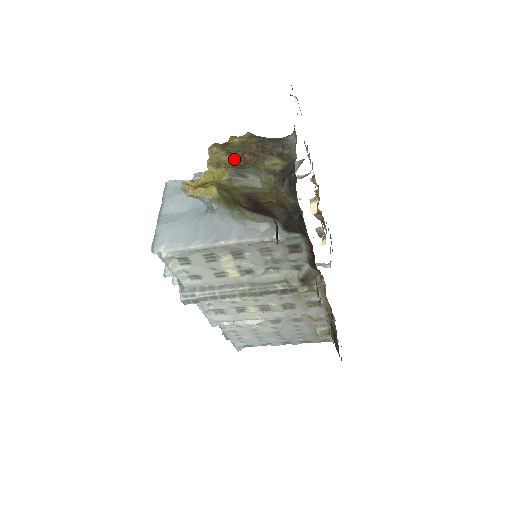
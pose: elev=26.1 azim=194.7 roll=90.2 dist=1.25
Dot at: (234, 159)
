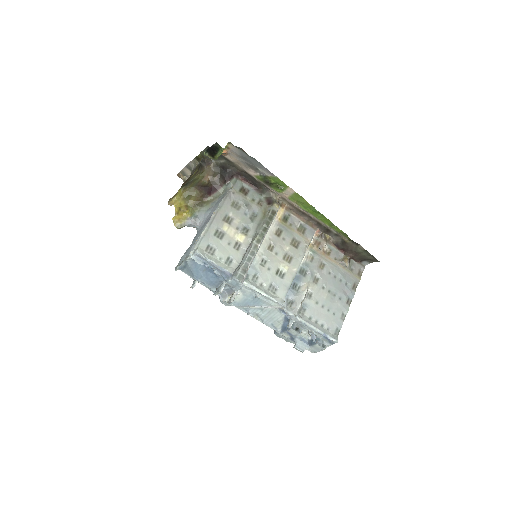
Dot at: occluded
